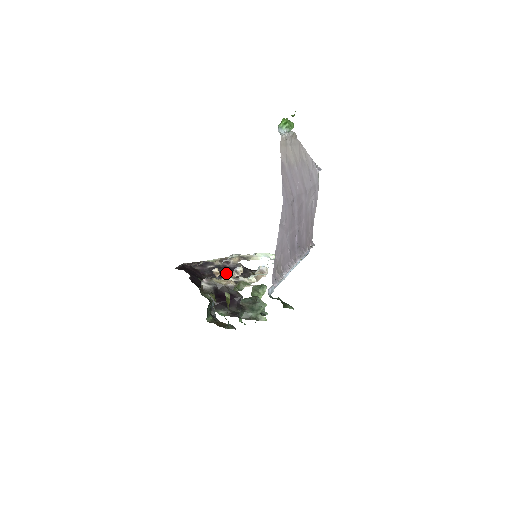
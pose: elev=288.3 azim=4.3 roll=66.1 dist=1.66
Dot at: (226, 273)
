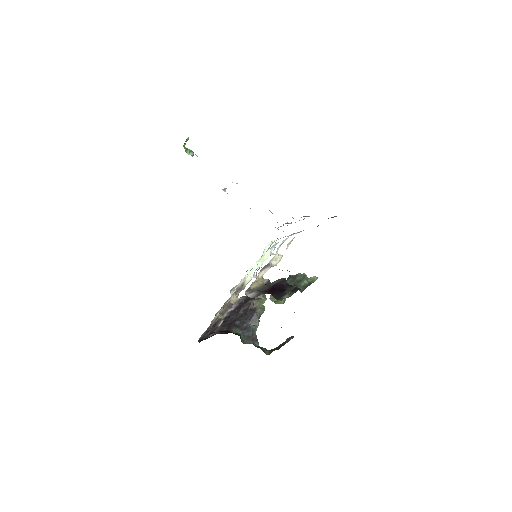
Dot at: (238, 314)
